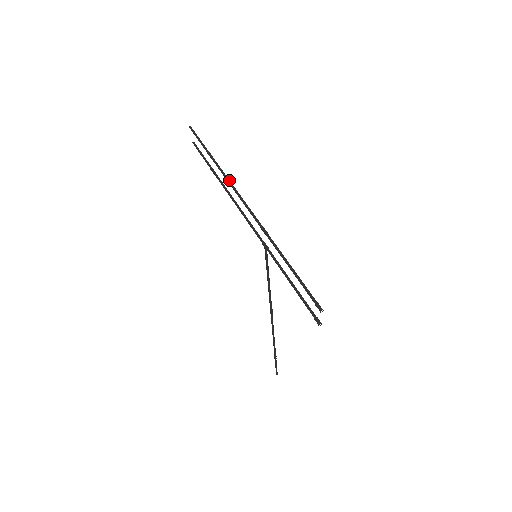
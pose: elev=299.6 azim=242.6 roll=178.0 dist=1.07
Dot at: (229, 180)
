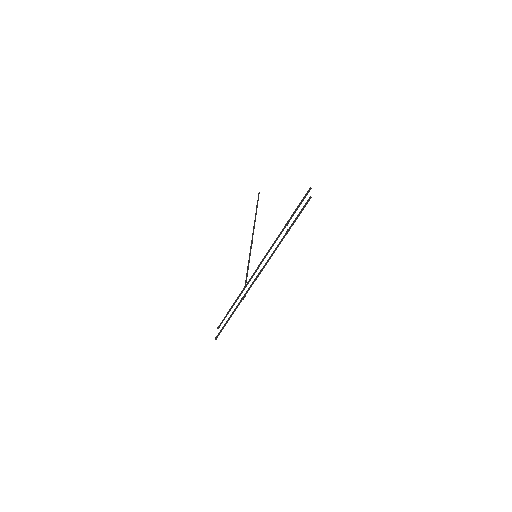
Dot at: occluded
